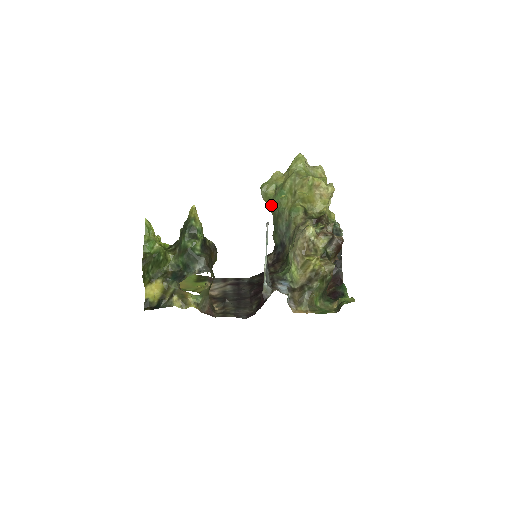
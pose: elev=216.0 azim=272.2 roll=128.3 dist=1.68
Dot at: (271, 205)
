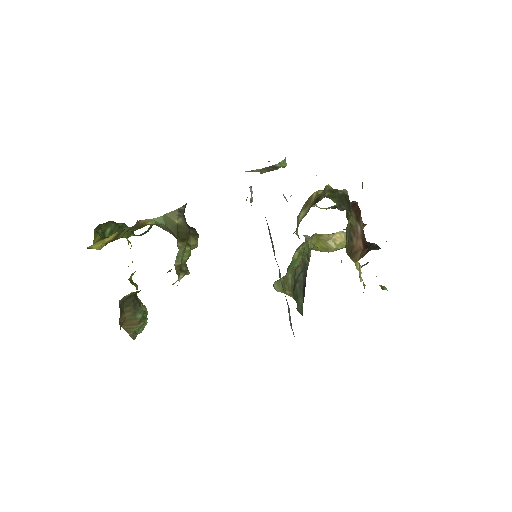
Dot at: (286, 284)
